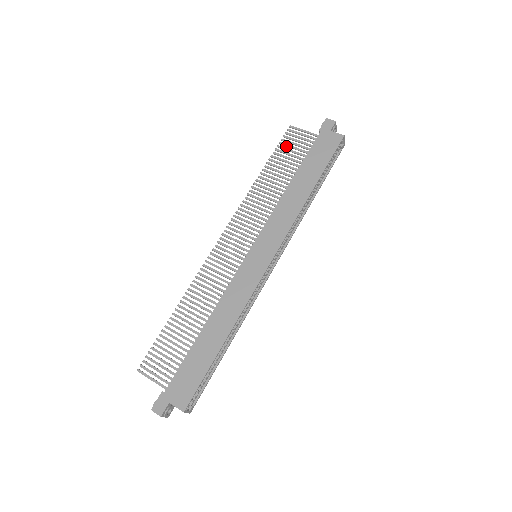
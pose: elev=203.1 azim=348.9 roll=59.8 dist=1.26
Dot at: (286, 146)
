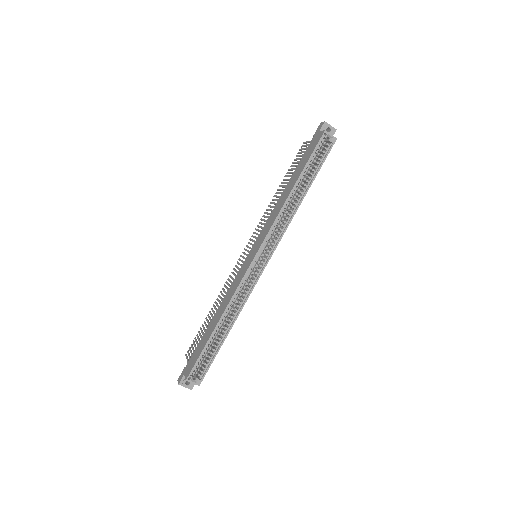
Dot at: (296, 160)
